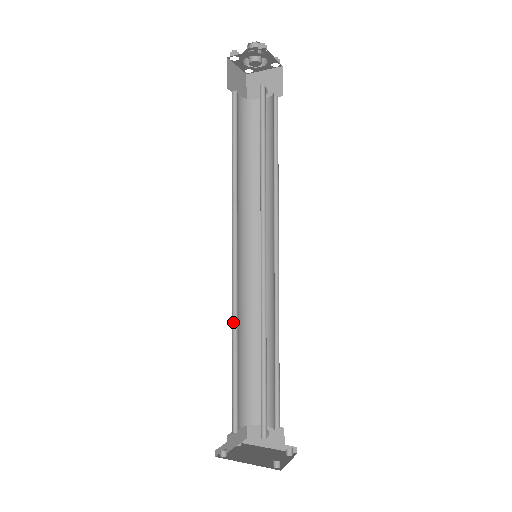
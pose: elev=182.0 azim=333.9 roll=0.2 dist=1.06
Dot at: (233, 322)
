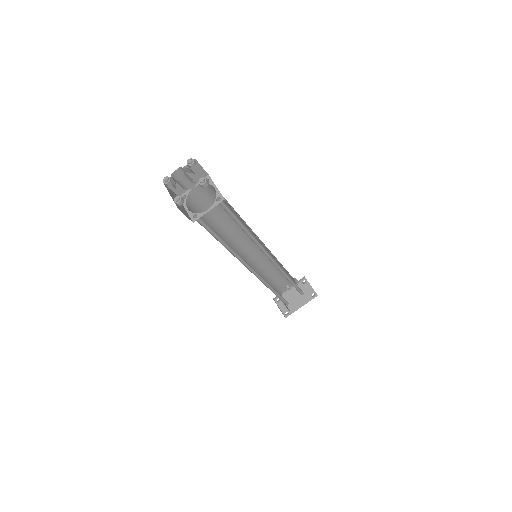
Dot at: (266, 286)
